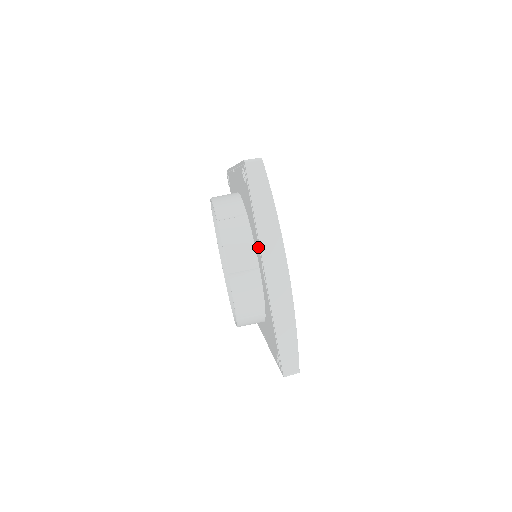
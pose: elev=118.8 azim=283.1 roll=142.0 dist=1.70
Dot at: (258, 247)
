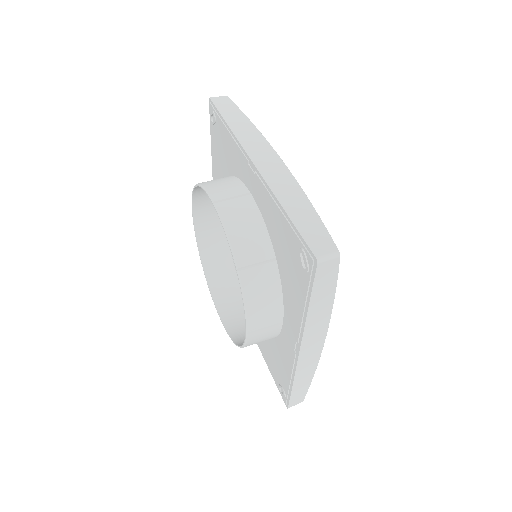
Dot at: (297, 327)
